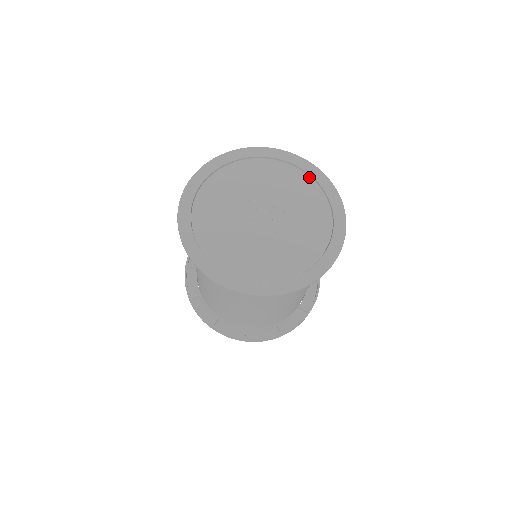
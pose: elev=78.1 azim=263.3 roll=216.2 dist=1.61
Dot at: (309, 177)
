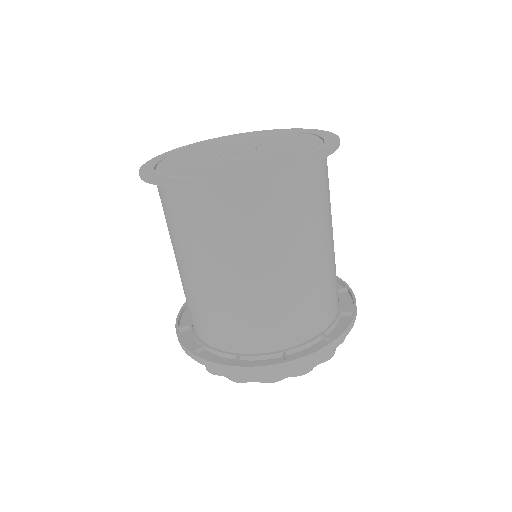
Dot at: (274, 132)
